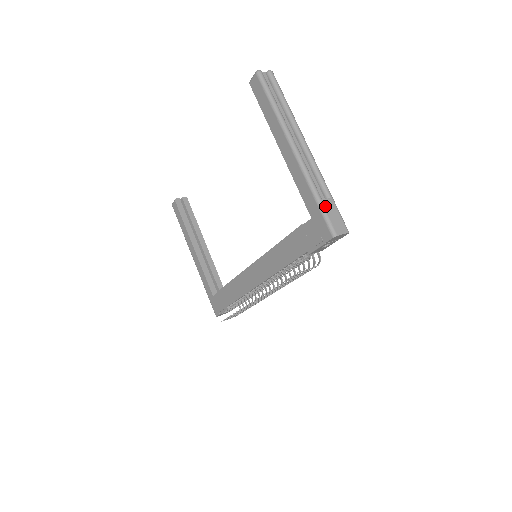
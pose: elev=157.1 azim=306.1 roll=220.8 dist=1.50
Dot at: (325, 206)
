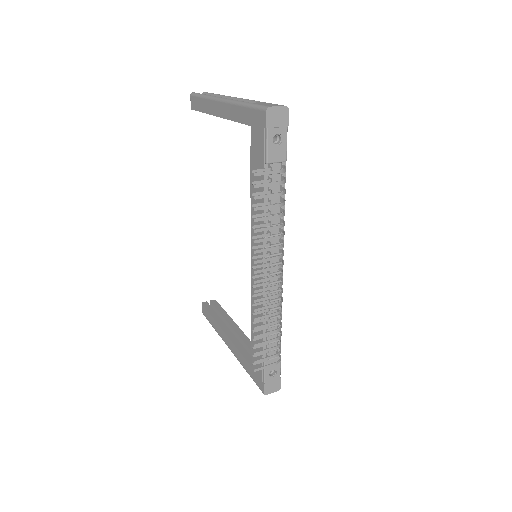
Dot at: (255, 103)
